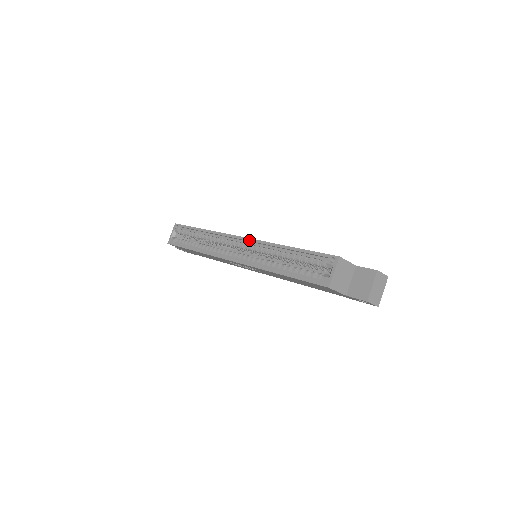
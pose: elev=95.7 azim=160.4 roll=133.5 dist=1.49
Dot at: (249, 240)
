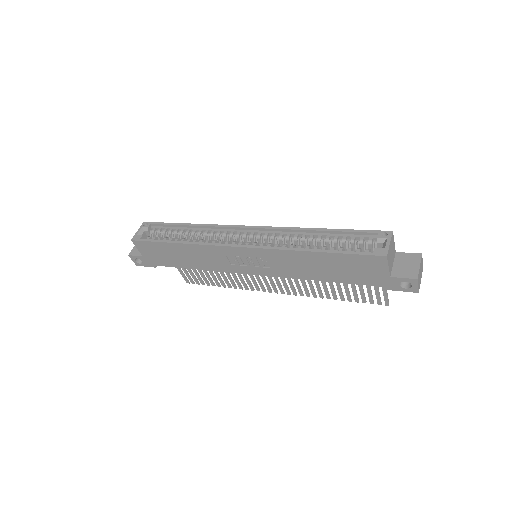
Dot at: (265, 227)
